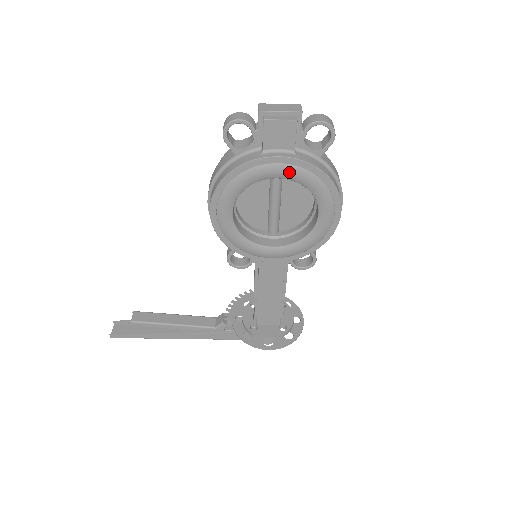
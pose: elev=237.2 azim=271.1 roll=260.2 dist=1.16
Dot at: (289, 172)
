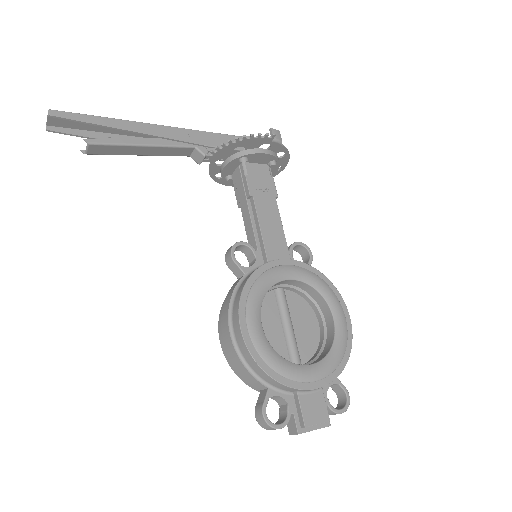
Dot at: occluded
